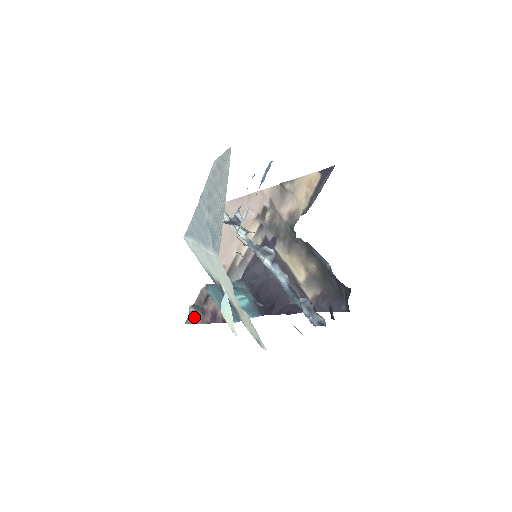
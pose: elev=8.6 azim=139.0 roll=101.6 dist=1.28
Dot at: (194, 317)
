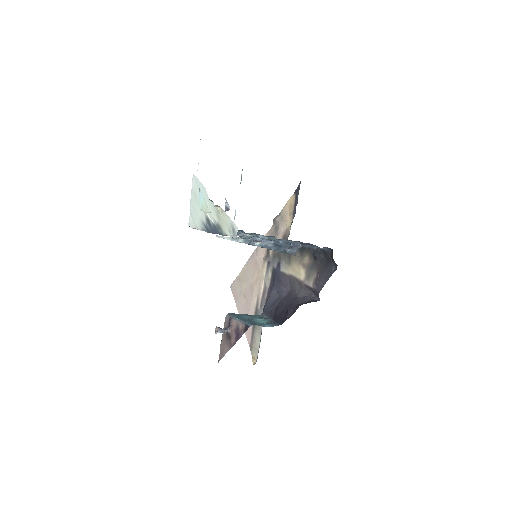
Dot at: (224, 349)
